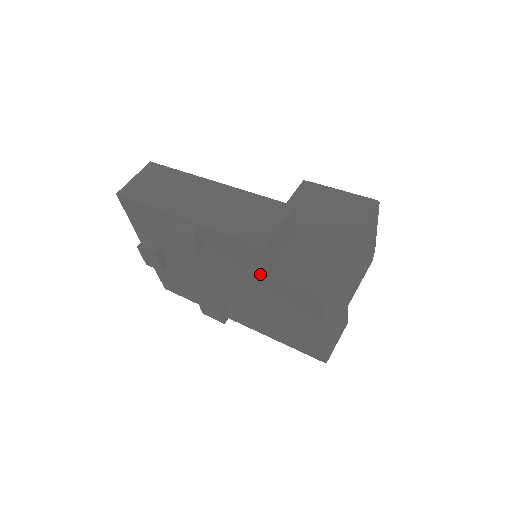
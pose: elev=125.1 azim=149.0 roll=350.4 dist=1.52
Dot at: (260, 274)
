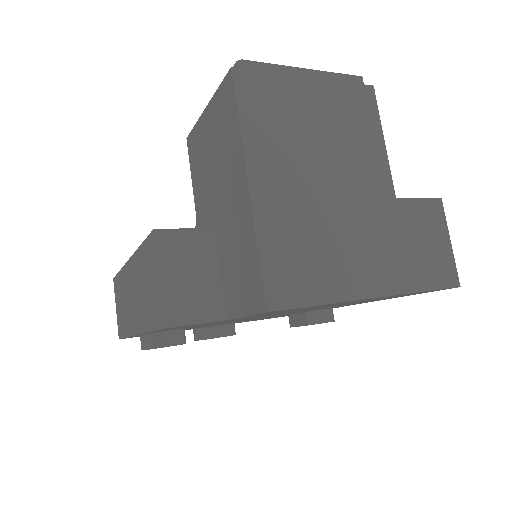
Dot at: (229, 320)
